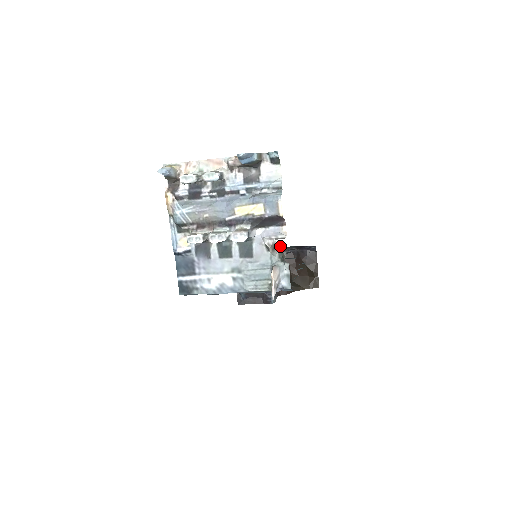
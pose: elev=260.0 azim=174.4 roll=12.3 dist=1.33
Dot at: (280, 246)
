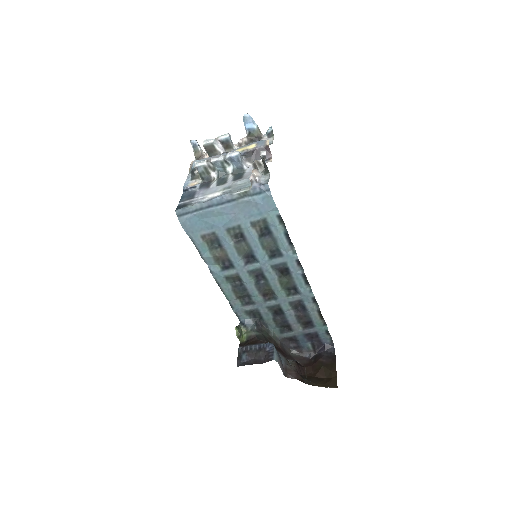
Dot at: (262, 153)
